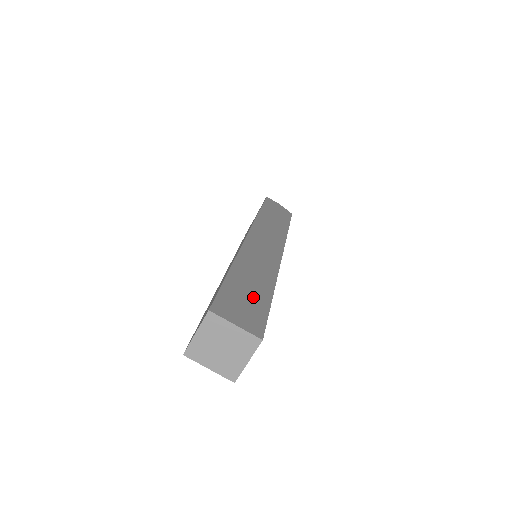
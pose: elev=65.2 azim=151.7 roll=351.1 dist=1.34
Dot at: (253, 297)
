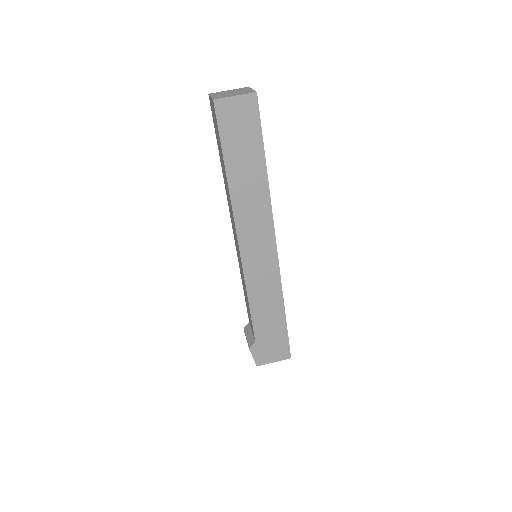
Dot at: occluded
